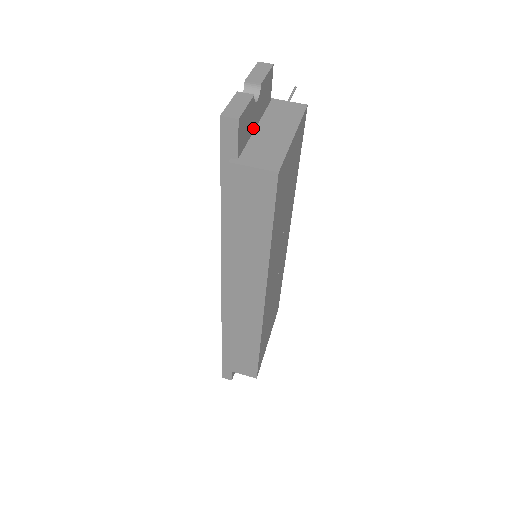
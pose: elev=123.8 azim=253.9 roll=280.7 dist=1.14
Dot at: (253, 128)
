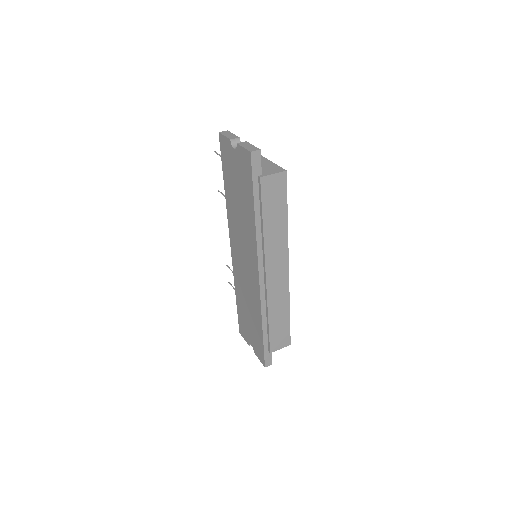
Dot at: occluded
